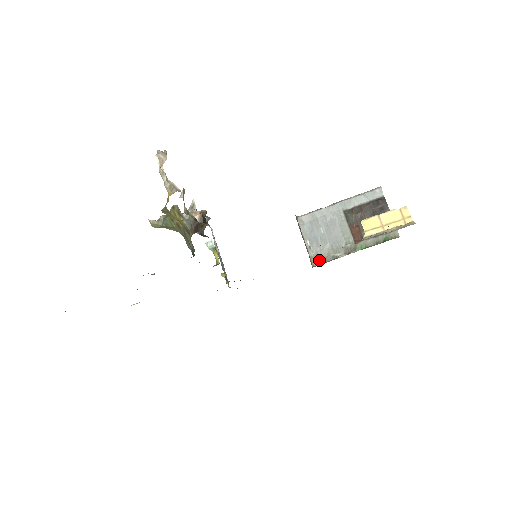
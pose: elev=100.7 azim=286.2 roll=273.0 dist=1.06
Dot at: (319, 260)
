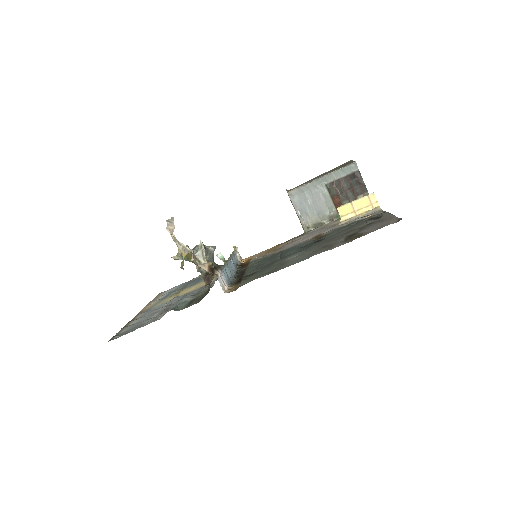
Dot at: (309, 227)
